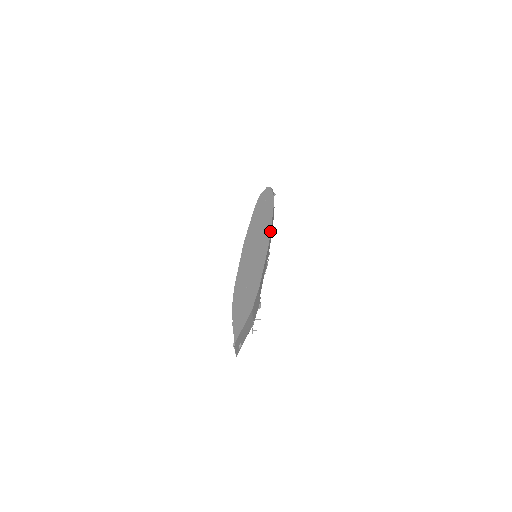
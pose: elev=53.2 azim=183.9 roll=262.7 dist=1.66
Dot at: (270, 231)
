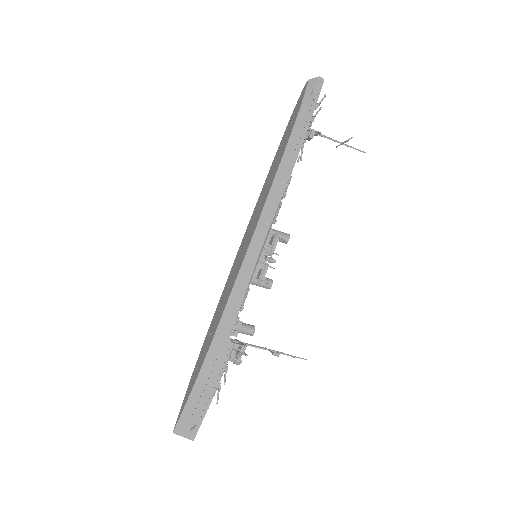
Dot at: (262, 207)
